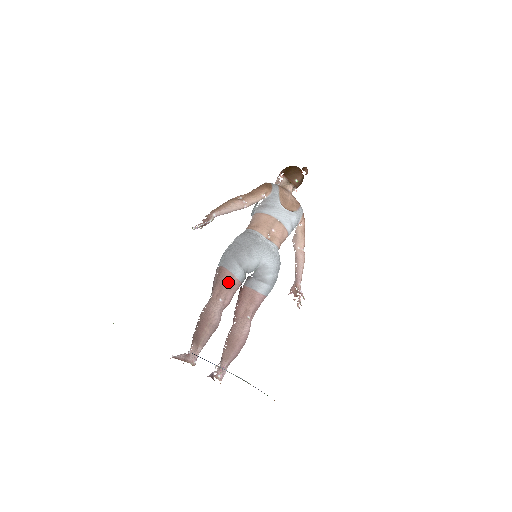
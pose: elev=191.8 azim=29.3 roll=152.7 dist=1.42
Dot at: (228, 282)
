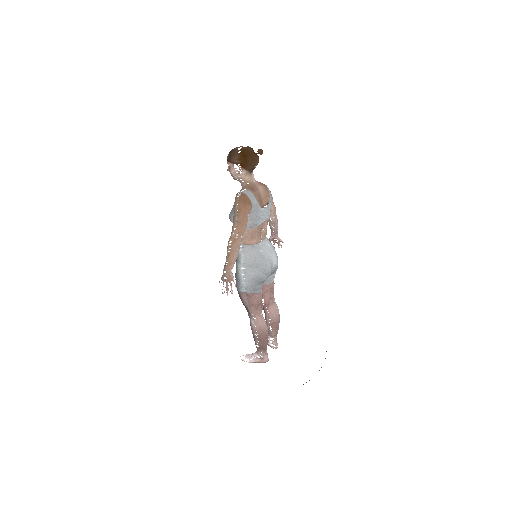
Dot at: (260, 300)
